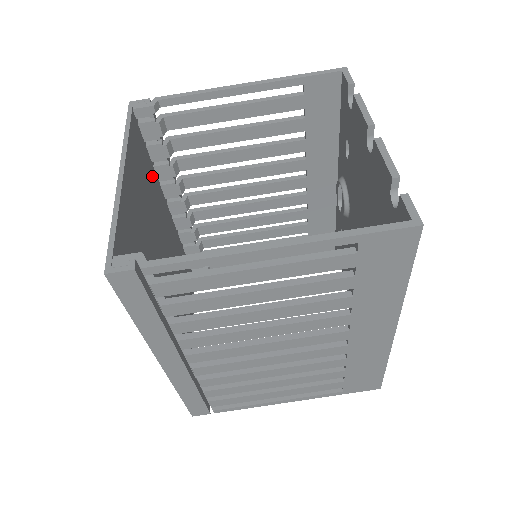
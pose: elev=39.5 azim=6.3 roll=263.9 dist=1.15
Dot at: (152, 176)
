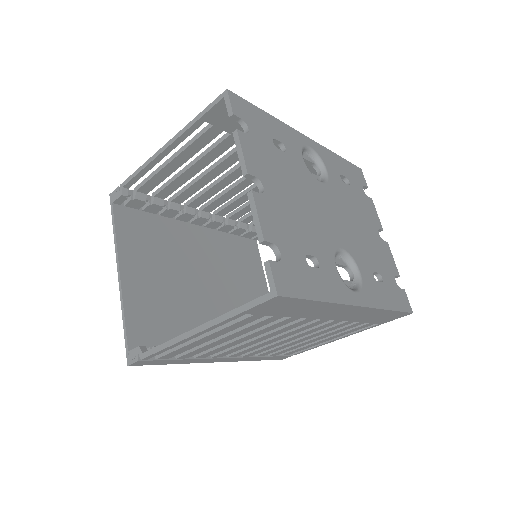
Dot at: (160, 226)
